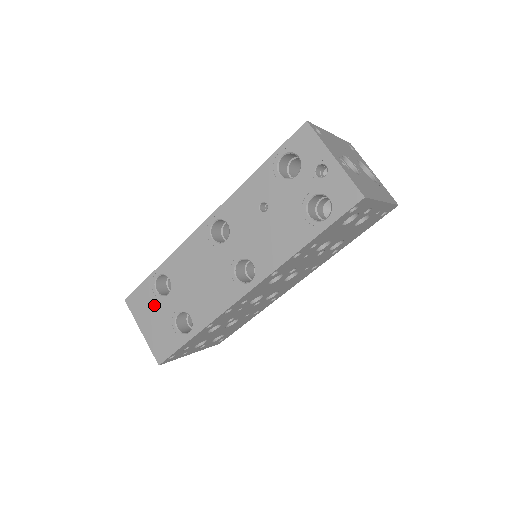
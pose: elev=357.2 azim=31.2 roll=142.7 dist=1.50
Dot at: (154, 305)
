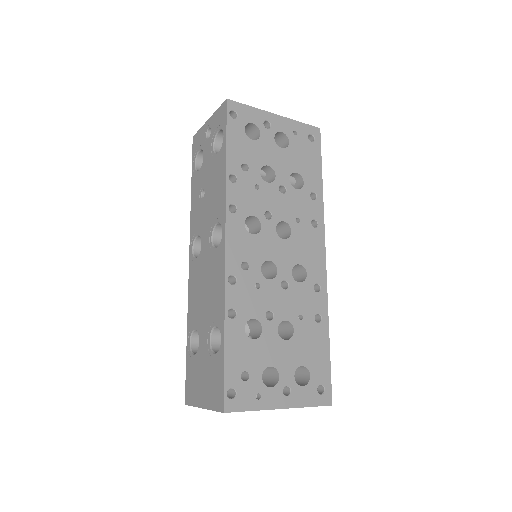
Dot at: (197, 367)
